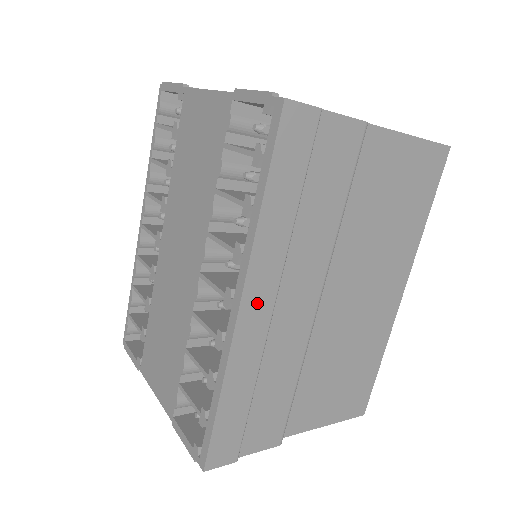
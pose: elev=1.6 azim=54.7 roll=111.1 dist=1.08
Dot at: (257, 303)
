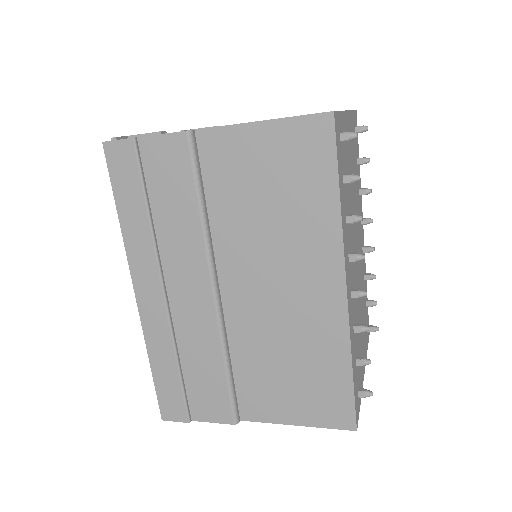
Dot at: (148, 291)
